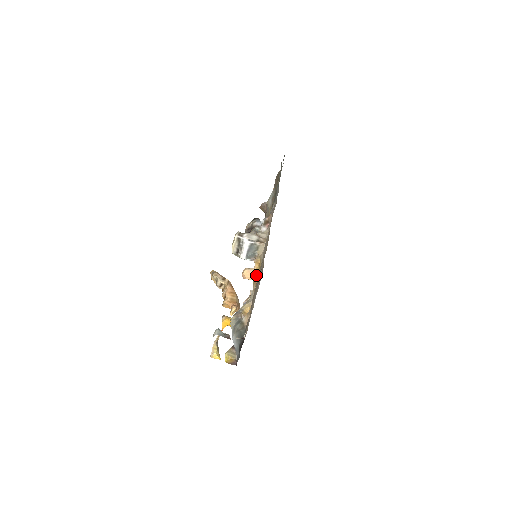
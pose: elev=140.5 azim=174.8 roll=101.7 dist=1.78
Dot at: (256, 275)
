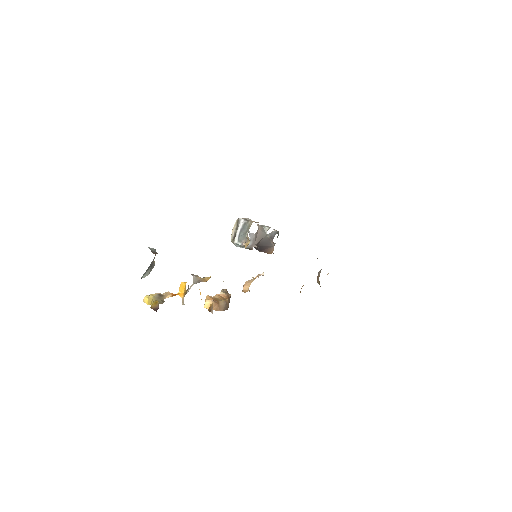
Dot at: occluded
